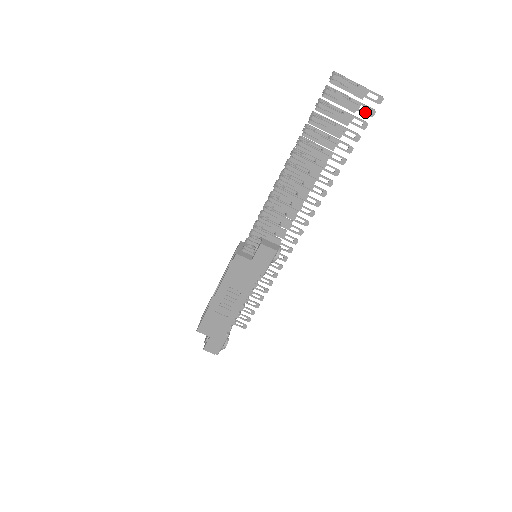
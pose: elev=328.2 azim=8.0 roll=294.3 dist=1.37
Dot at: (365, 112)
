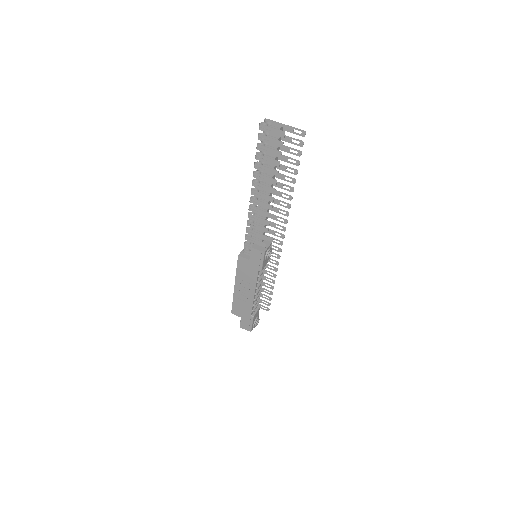
Dot at: (296, 144)
